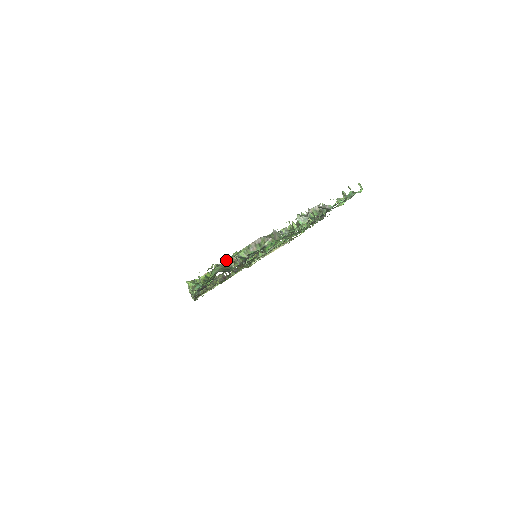
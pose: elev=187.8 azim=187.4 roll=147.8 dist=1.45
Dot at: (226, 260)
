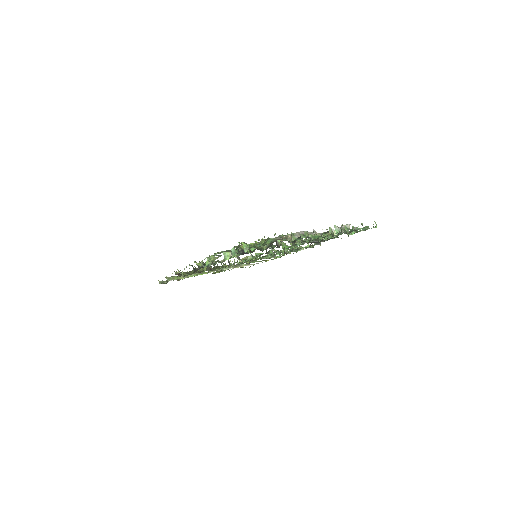
Dot at: occluded
